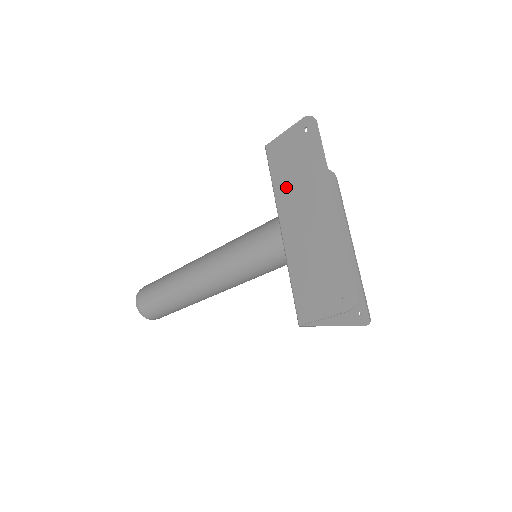
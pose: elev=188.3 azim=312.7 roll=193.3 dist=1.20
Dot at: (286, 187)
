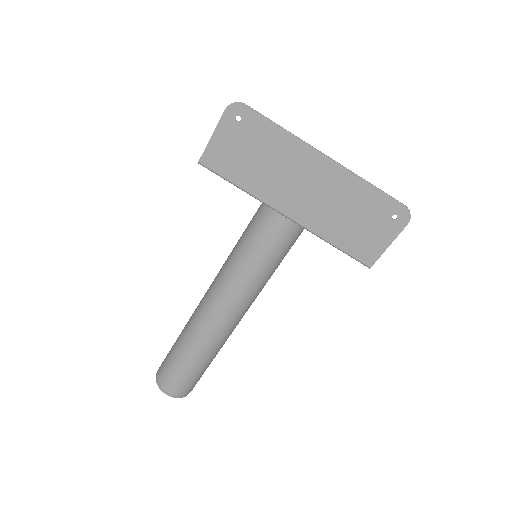
Dot at: (260, 180)
